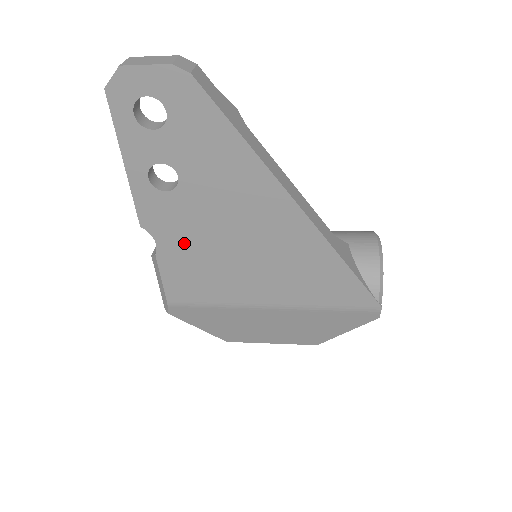
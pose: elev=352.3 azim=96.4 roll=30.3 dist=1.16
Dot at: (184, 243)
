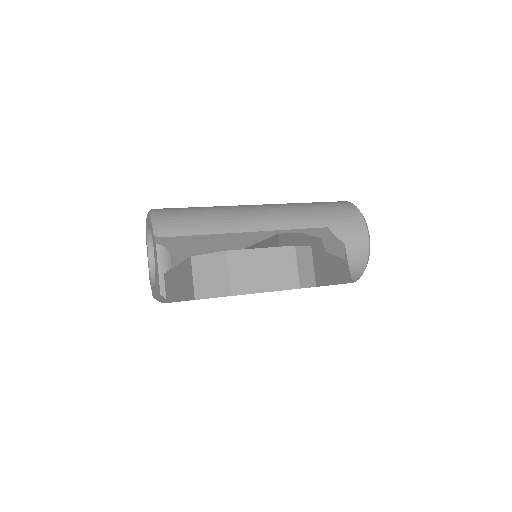
Dot at: occluded
